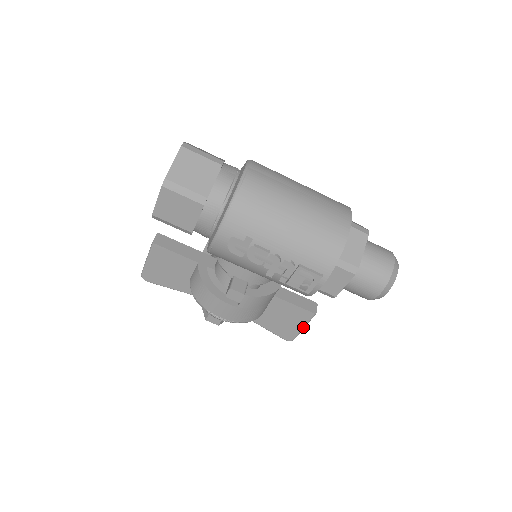
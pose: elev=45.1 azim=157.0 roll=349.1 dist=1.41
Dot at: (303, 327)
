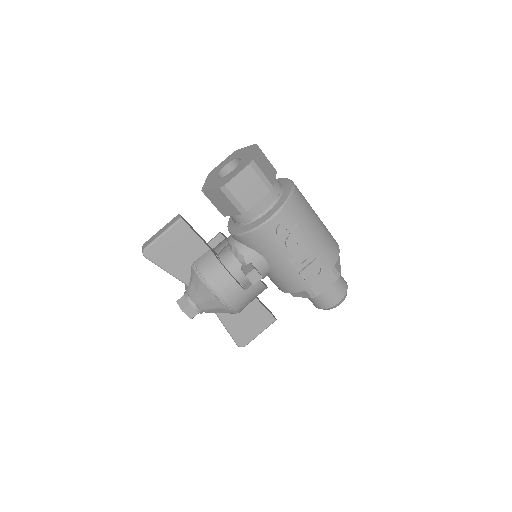
Dot at: (260, 333)
